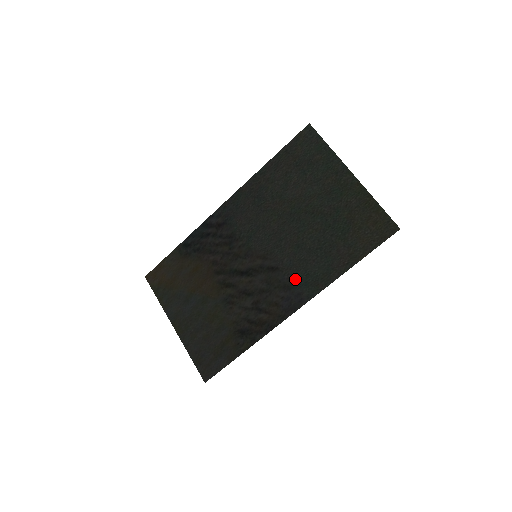
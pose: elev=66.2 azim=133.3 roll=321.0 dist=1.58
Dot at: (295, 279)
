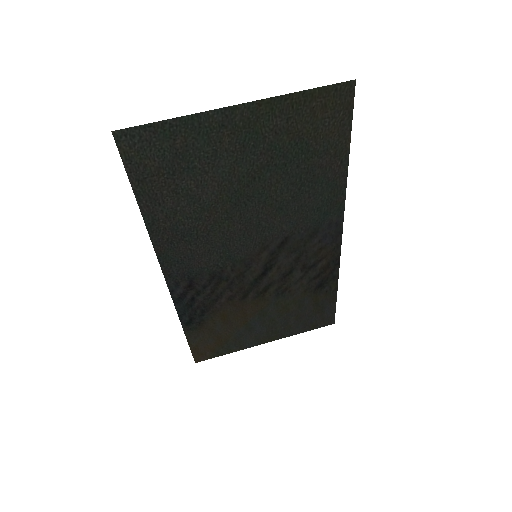
Dot at: (312, 224)
